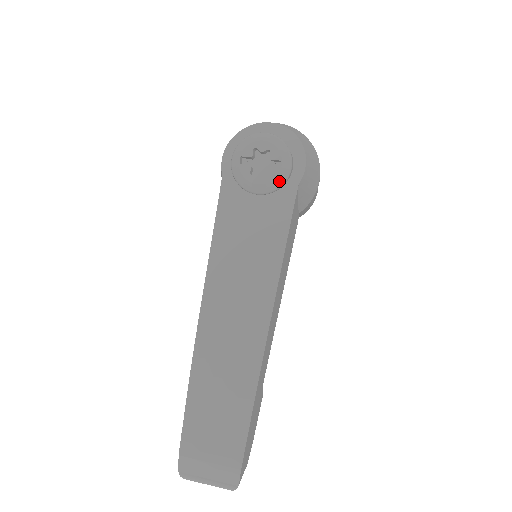
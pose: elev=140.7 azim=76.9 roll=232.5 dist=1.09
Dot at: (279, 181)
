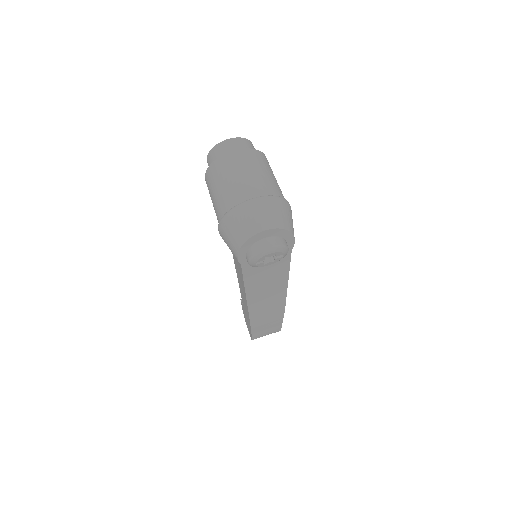
Dot at: occluded
